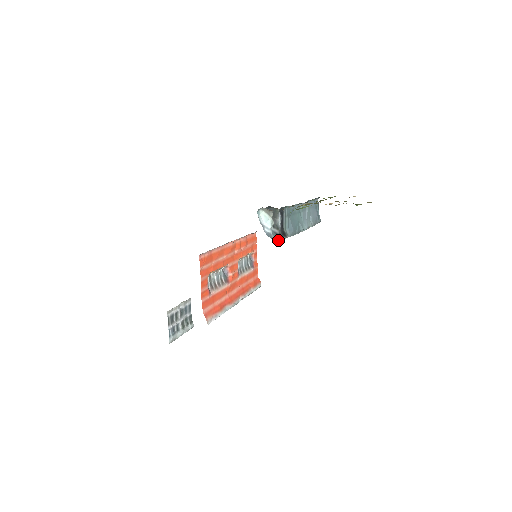
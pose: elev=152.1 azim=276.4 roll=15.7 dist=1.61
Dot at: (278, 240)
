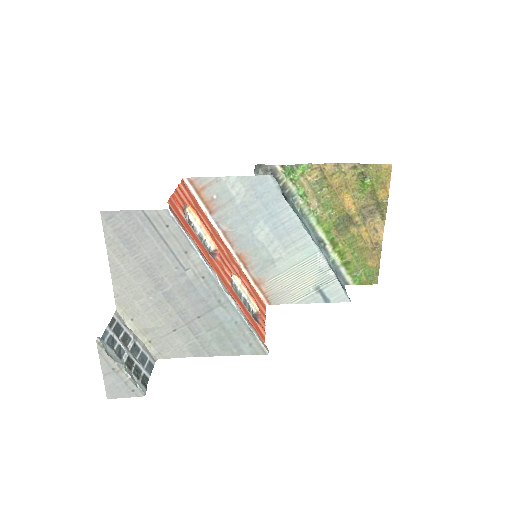
Dot at: (276, 184)
